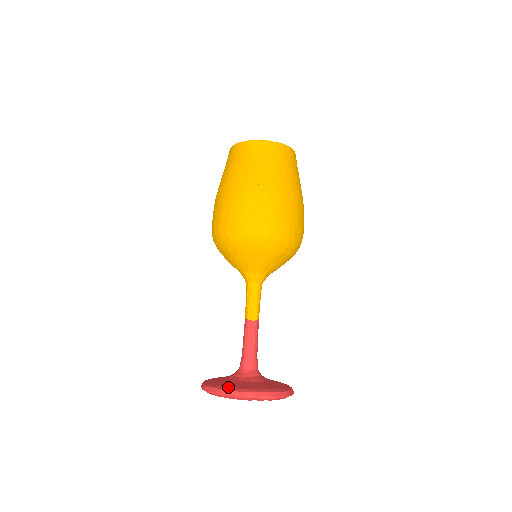
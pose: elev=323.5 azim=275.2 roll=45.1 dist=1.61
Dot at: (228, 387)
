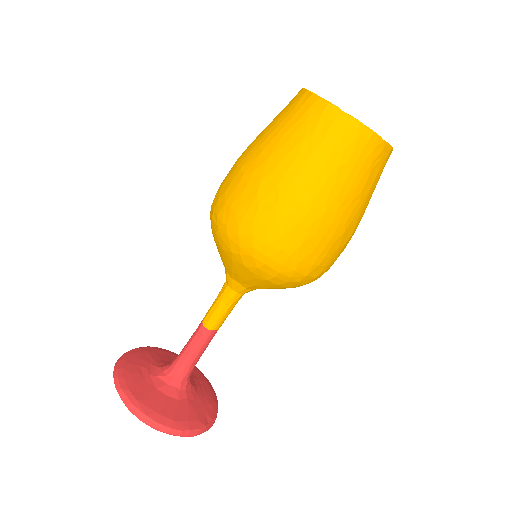
Dot at: (126, 381)
